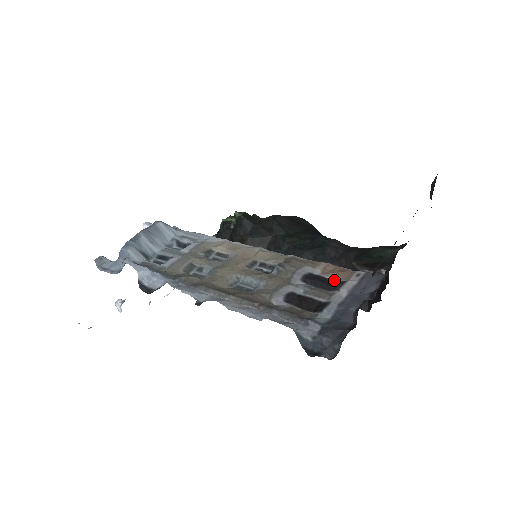
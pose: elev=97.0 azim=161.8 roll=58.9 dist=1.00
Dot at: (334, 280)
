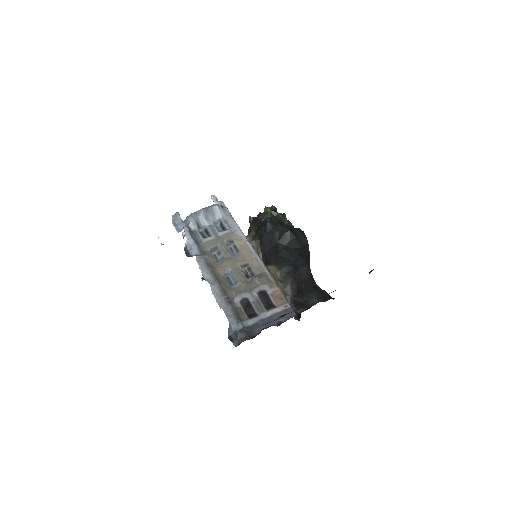
Dot at: (273, 302)
